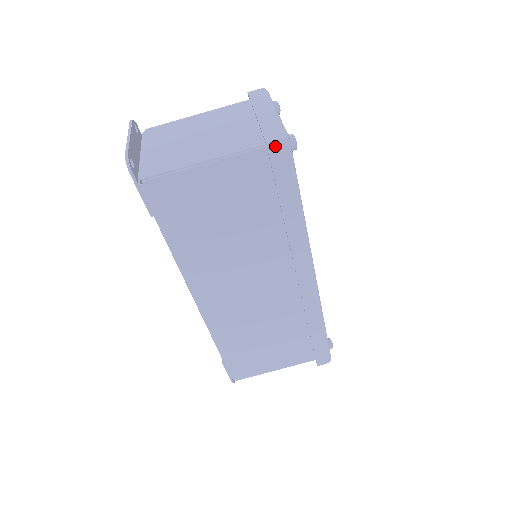
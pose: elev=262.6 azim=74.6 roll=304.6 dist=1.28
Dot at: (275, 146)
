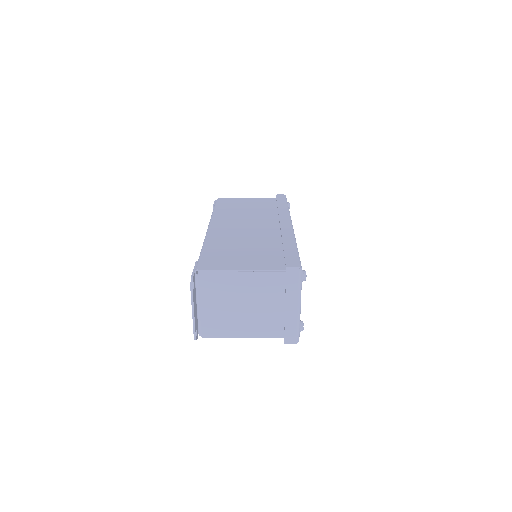
Dot at: (289, 342)
